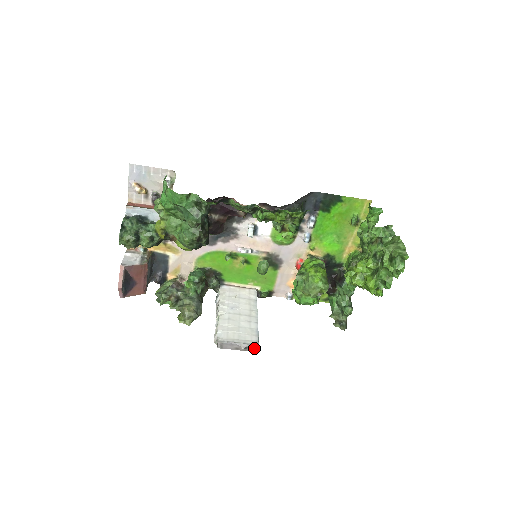
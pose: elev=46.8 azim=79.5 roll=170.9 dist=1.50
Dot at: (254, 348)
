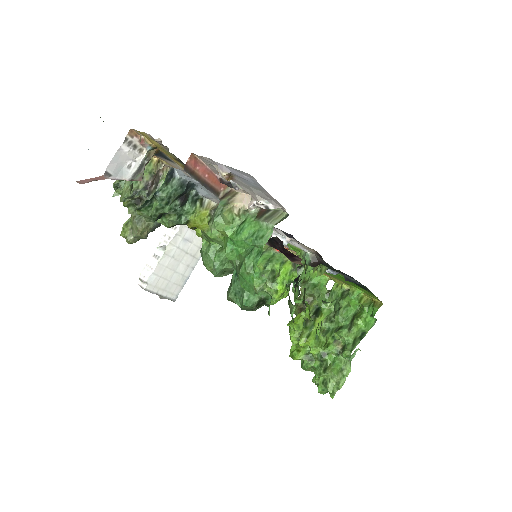
Dot at: (170, 299)
